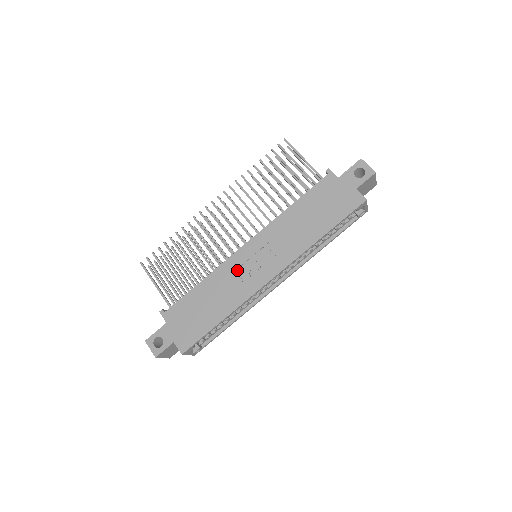
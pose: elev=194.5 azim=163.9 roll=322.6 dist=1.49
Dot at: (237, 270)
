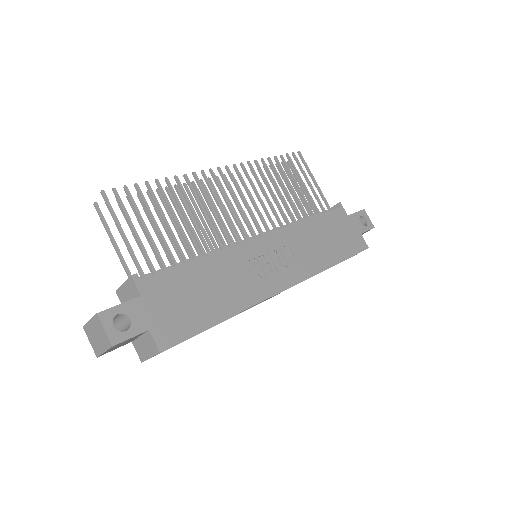
Dot at: (248, 262)
